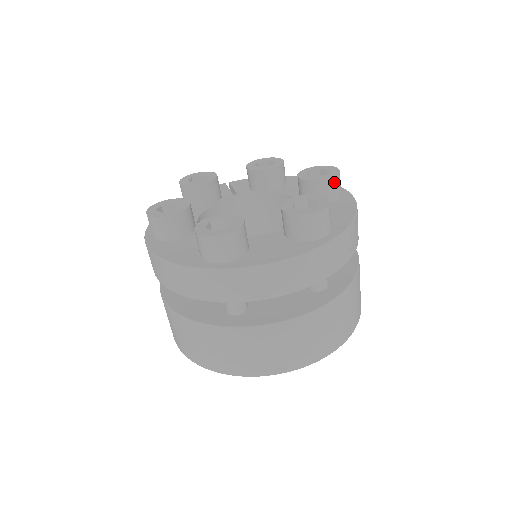
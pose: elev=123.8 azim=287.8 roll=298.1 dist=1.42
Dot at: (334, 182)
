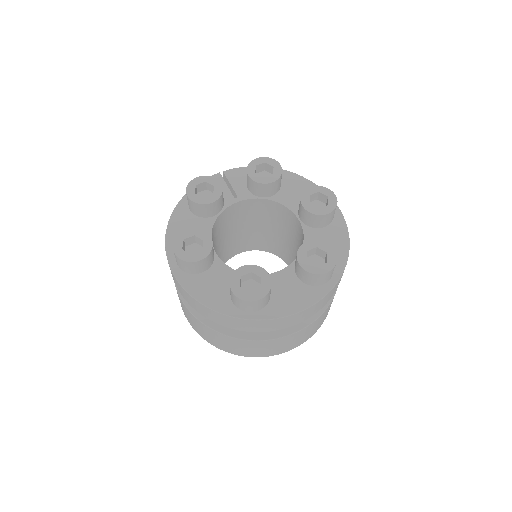
Dot at: (333, 213)
